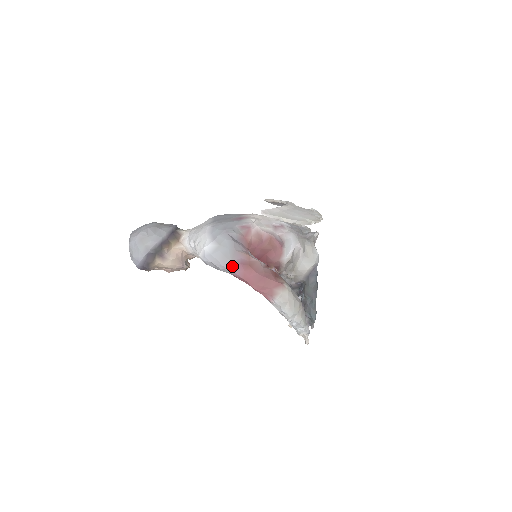
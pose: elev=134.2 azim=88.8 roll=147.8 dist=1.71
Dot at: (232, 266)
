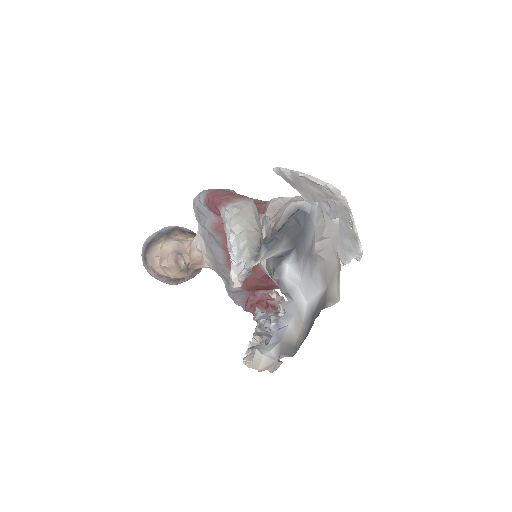
Dot at: (212, 190)
